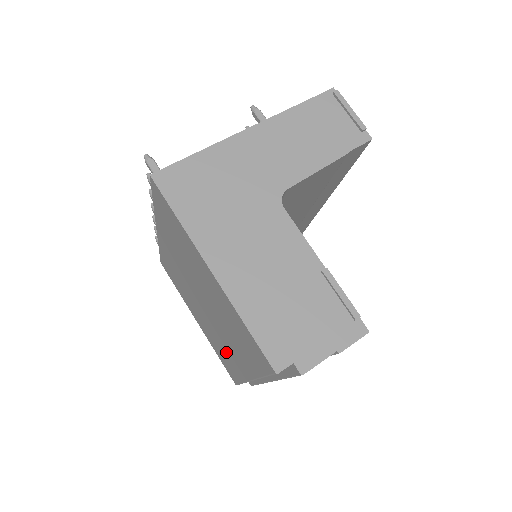
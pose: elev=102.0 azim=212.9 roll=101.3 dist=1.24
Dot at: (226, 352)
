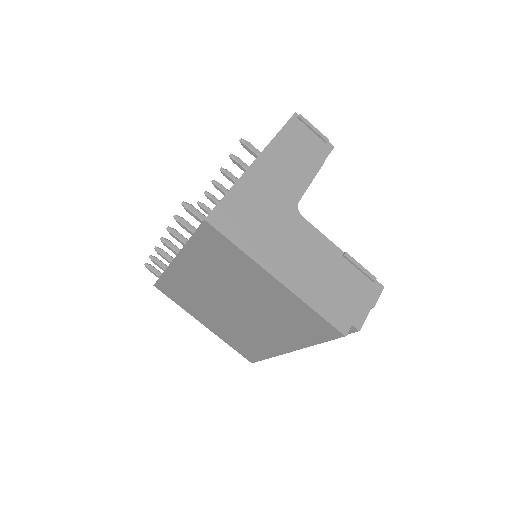
Dot at: (254, 339)
